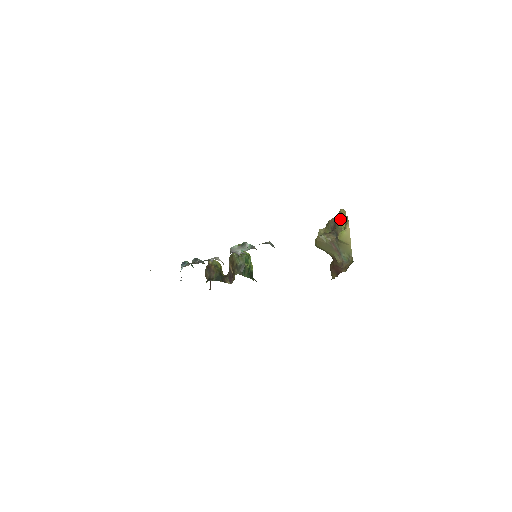
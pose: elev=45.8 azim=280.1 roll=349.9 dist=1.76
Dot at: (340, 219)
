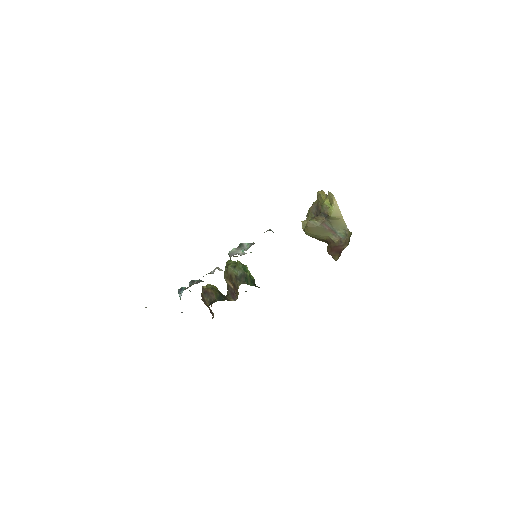
Dot at: (322, 200)
